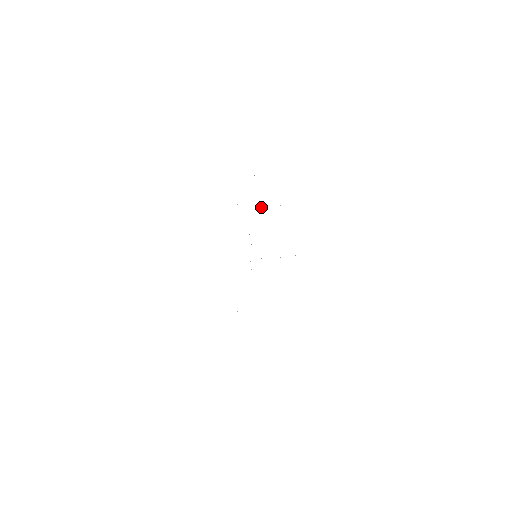
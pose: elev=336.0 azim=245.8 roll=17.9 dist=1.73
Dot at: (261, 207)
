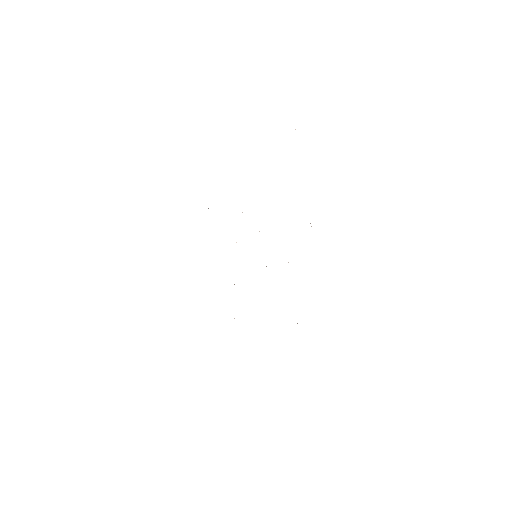
Dot at: occluded
